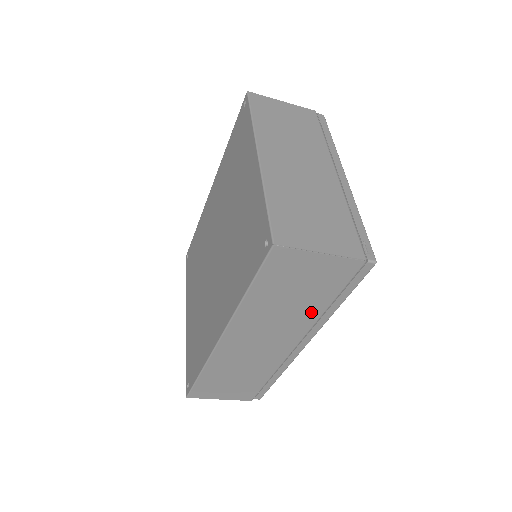
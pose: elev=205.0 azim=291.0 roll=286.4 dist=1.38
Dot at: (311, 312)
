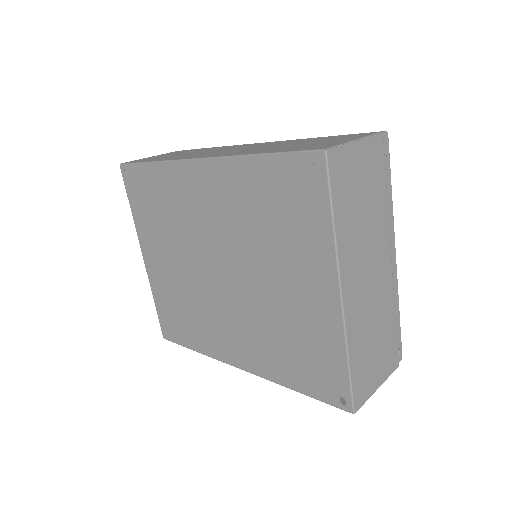
Dot at: occluded
